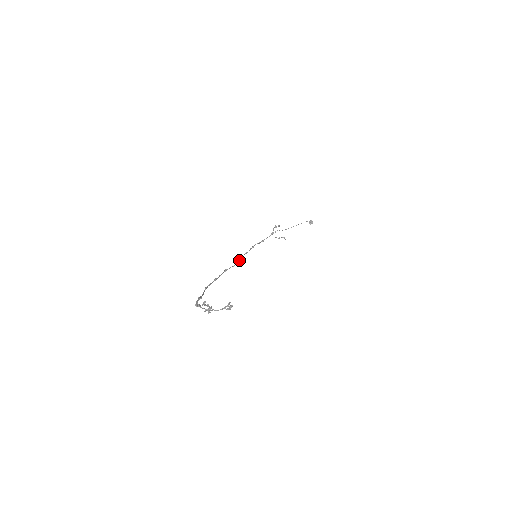
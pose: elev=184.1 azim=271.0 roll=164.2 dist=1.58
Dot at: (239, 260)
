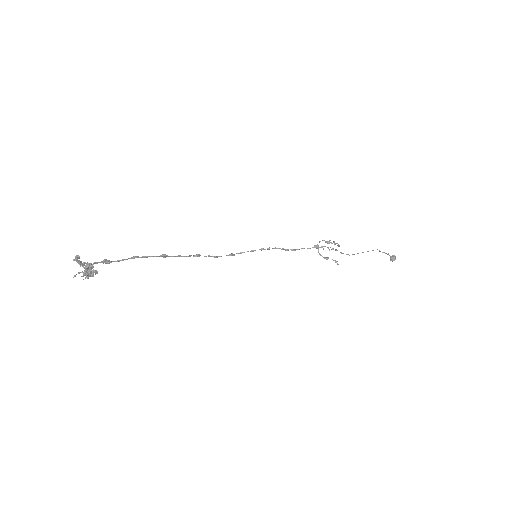
Dot at: (231, 253)
